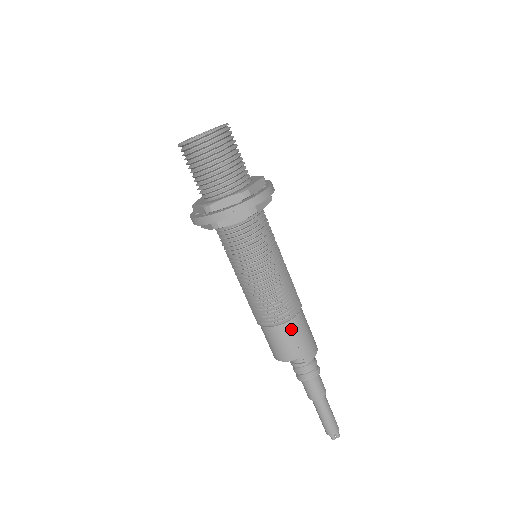
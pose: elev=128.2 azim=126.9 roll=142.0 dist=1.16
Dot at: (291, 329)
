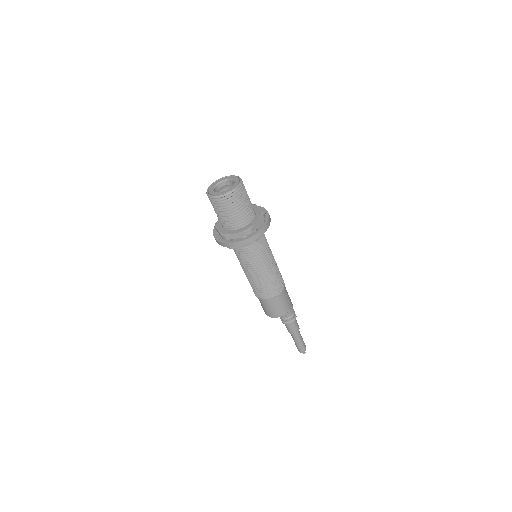
Dot at: (285, 292)
